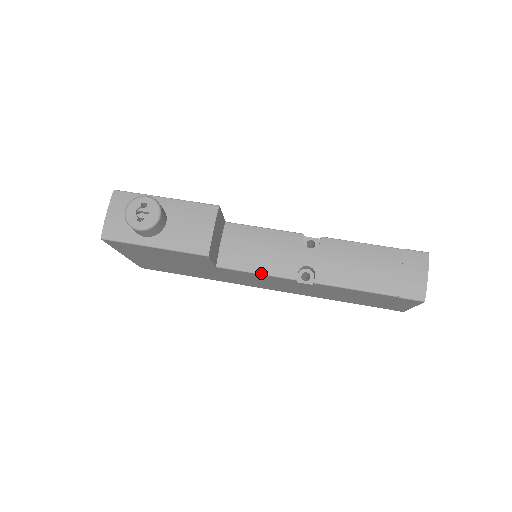
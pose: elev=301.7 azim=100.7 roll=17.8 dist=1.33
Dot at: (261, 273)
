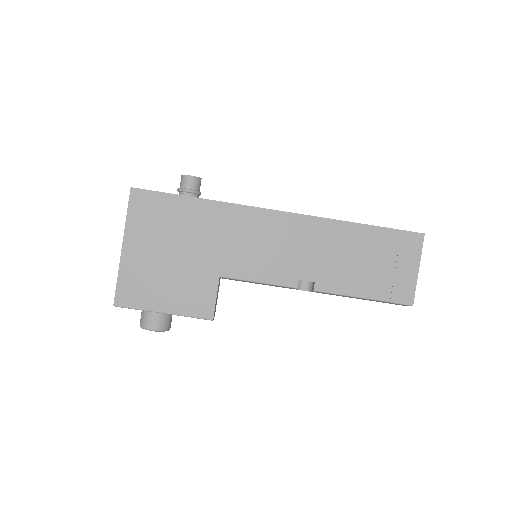
Dot at: occluded
